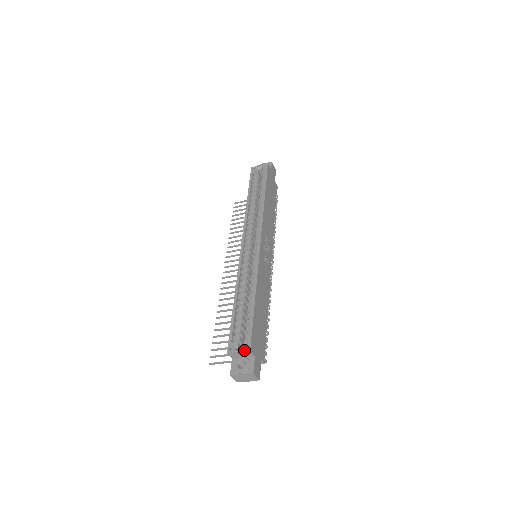
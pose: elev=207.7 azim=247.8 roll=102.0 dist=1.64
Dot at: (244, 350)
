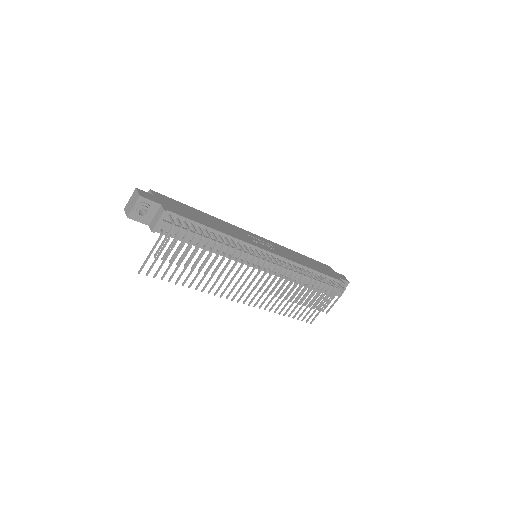
Dot at: occluded
